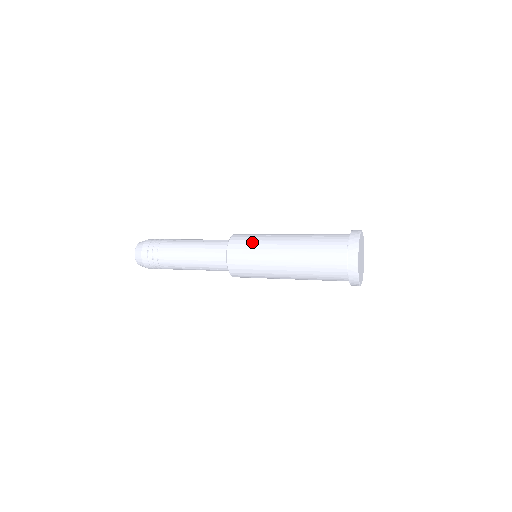
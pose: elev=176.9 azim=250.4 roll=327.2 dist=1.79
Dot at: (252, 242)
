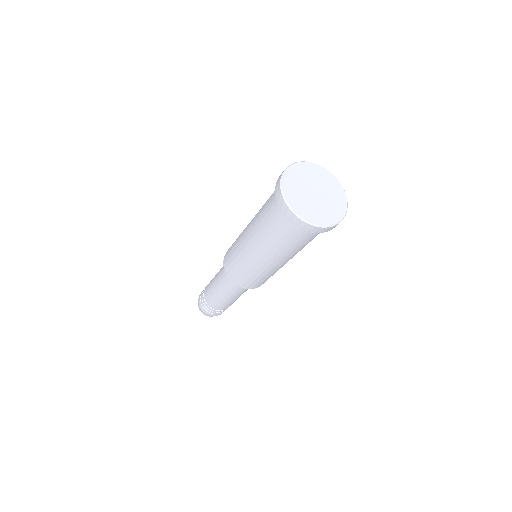
Dot at: occluded
